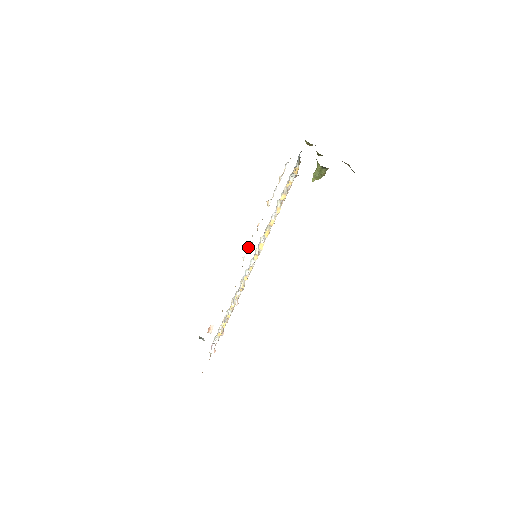
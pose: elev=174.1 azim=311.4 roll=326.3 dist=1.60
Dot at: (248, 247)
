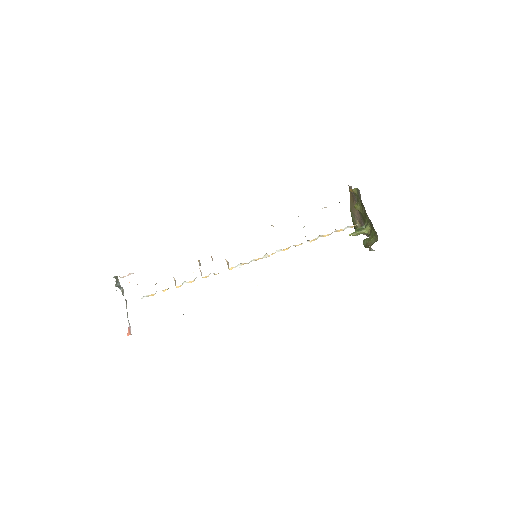
Dot at: occluded
